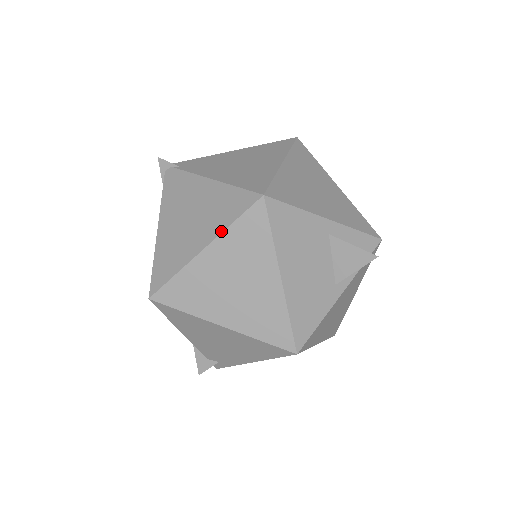
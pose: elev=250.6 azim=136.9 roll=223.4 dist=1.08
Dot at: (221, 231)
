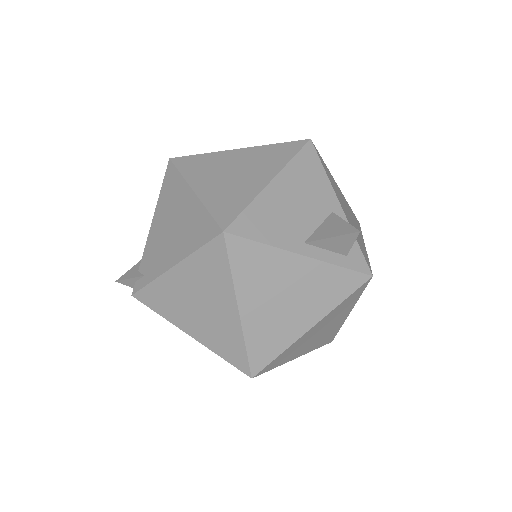
Dot at: (261, 146)
